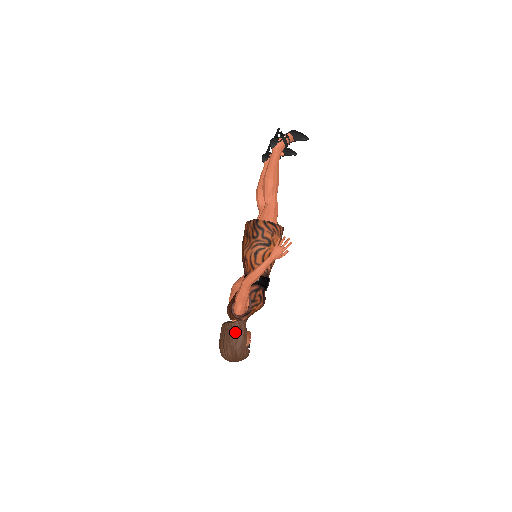
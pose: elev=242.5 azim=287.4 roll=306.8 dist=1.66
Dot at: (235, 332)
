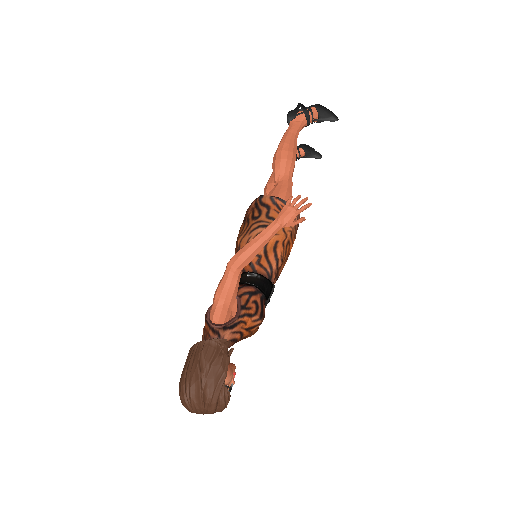
Dot at: (208, 354)
